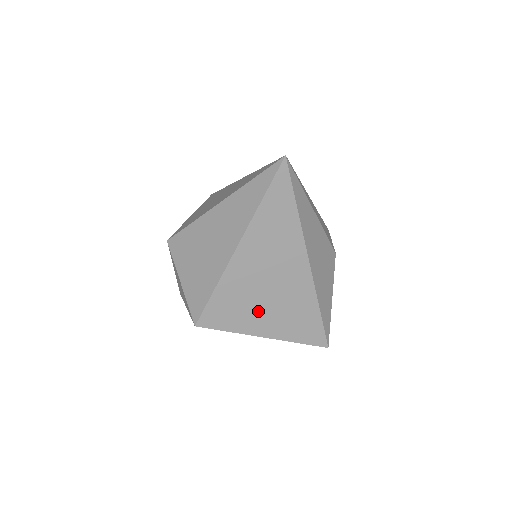
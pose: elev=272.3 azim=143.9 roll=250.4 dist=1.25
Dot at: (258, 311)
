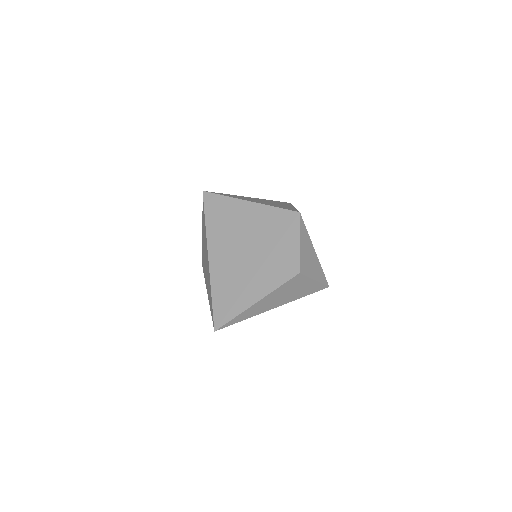
Dot at: occluded
